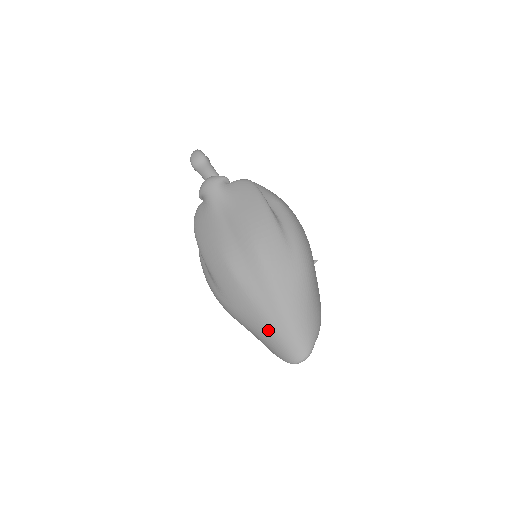
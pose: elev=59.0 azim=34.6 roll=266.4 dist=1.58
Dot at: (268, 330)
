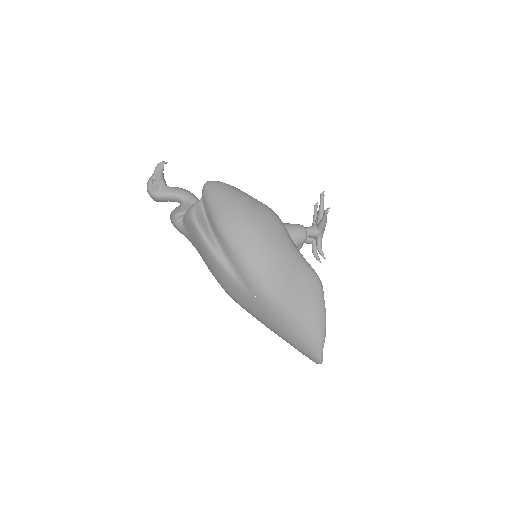
Dot at: occluded
